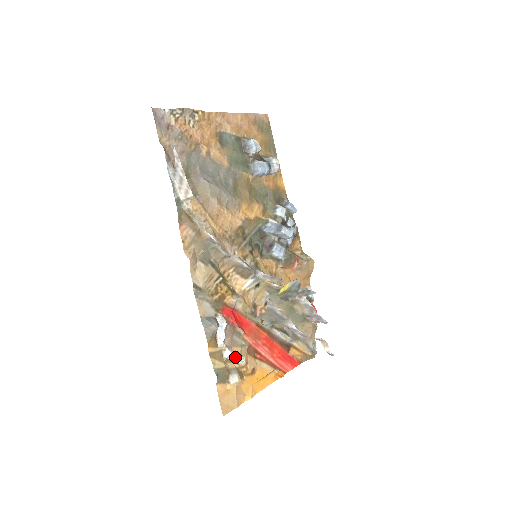
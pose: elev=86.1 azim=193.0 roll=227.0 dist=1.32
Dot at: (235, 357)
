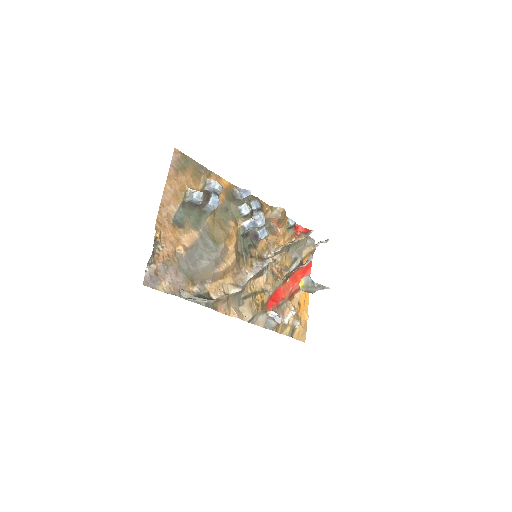
Dot at: (290, 316)
